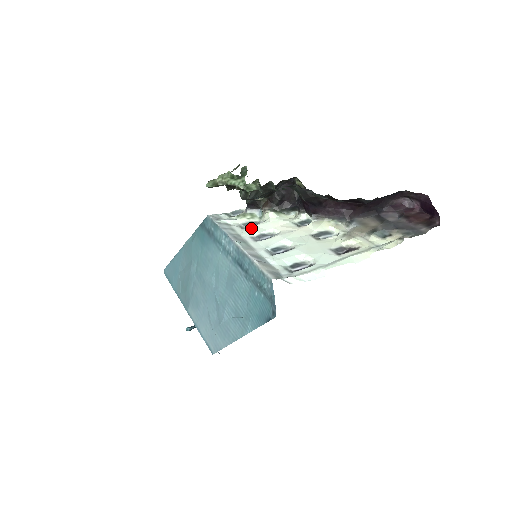
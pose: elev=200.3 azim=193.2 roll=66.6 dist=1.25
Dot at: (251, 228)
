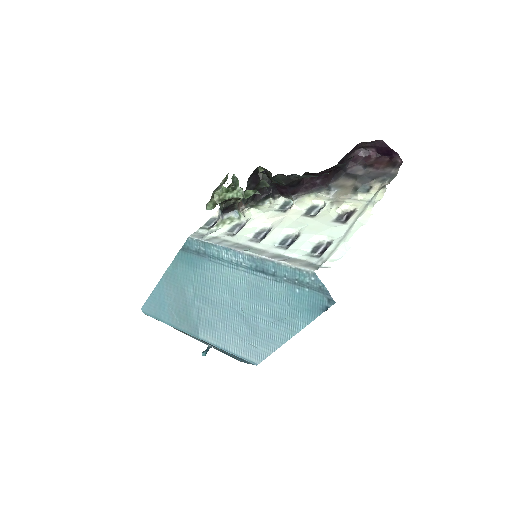
Dot at: (241, 232)
